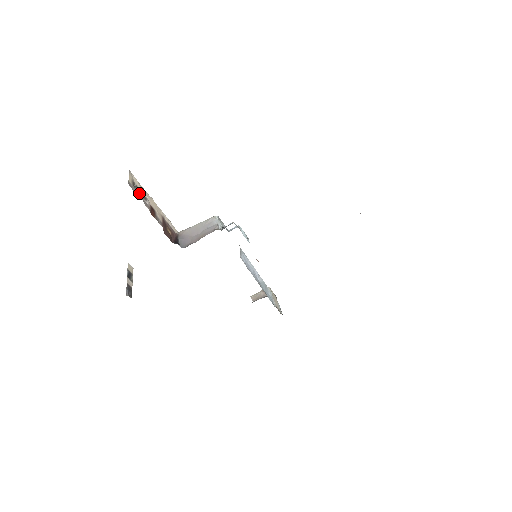
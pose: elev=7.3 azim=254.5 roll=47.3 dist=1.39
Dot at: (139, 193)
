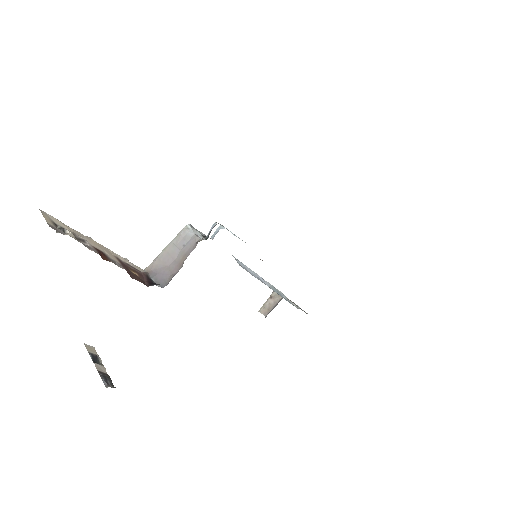
Dot at: (70, 235)
